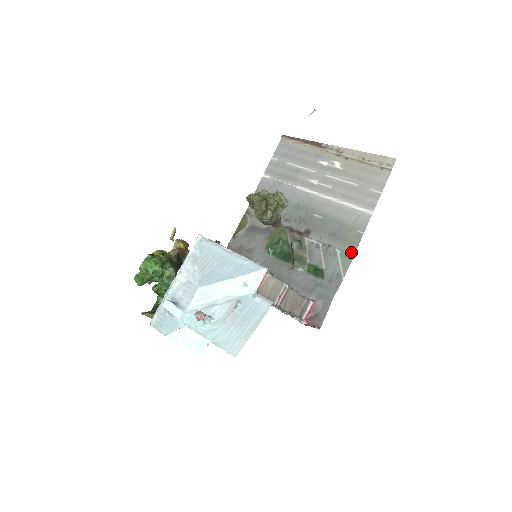
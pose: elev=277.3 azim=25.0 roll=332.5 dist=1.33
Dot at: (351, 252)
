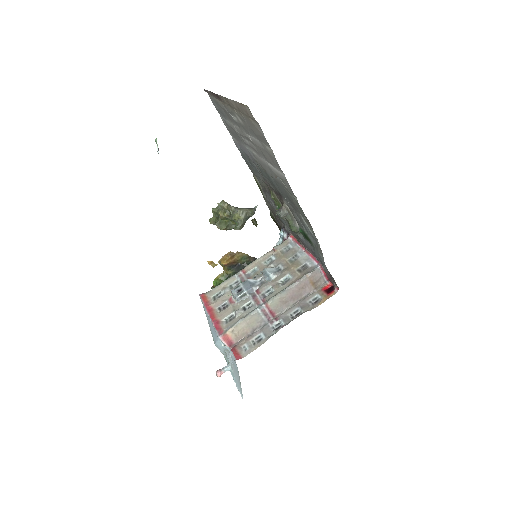
Dot at: (306, 218)
